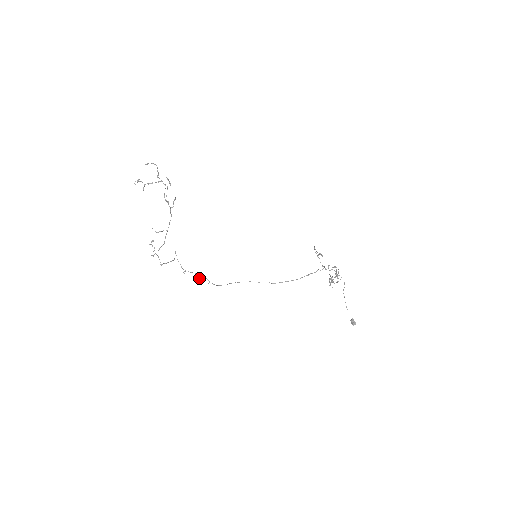
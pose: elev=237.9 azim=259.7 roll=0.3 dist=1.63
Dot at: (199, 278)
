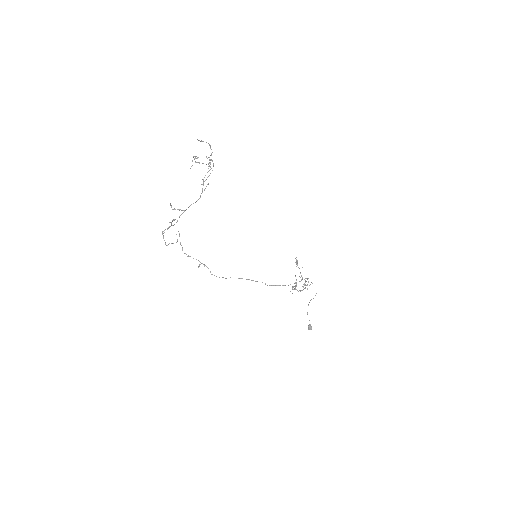
Dot at: (199, 265)
